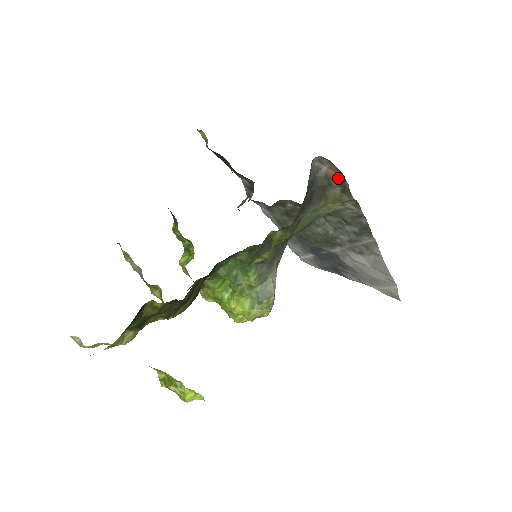
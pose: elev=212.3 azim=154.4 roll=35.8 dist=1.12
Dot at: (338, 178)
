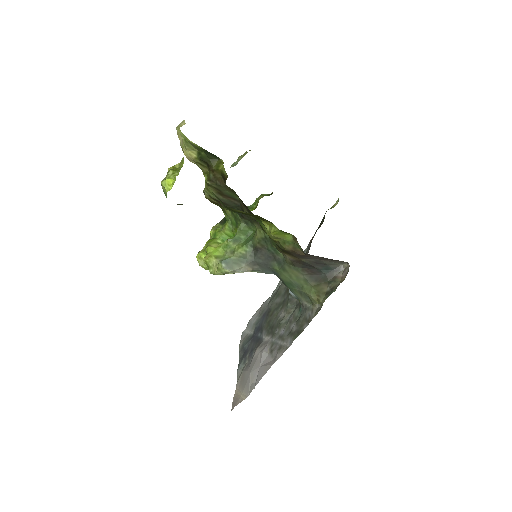
Dot at: (337, 284)
